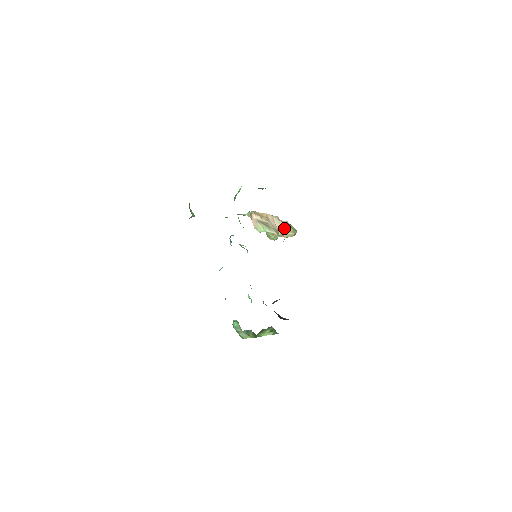
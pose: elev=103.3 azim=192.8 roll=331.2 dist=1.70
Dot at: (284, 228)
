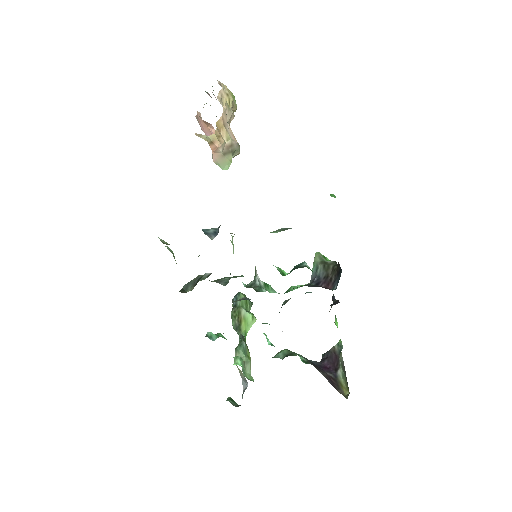
Dot at: occluded
